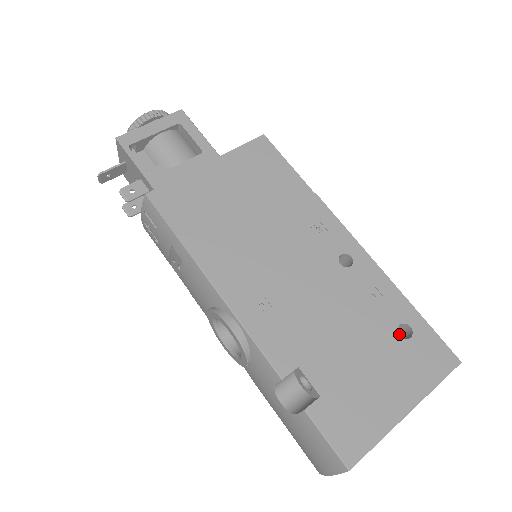
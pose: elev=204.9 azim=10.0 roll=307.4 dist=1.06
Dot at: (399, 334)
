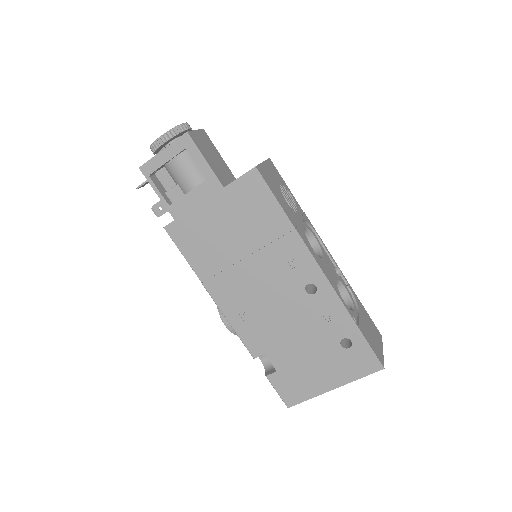
Dot at: occluded
